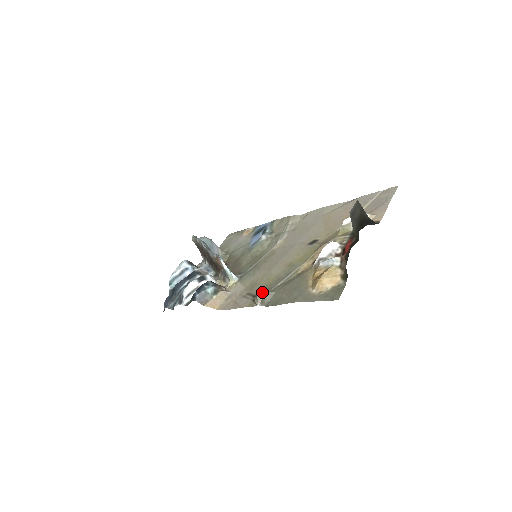
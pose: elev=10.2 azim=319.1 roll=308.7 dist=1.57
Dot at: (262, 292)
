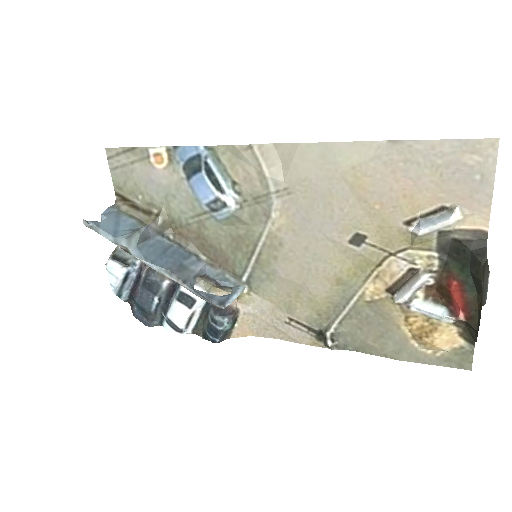
Dot at: (334, 342)
